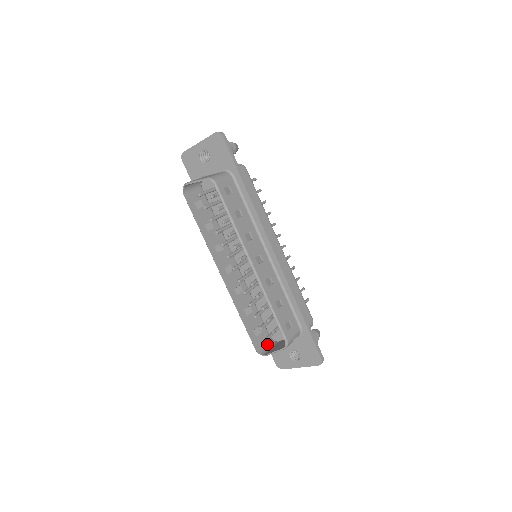
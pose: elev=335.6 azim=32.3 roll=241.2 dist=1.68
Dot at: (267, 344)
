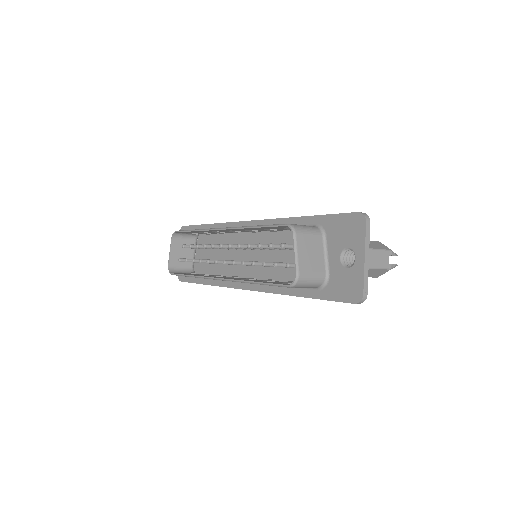
Dot at: (310, 284)
